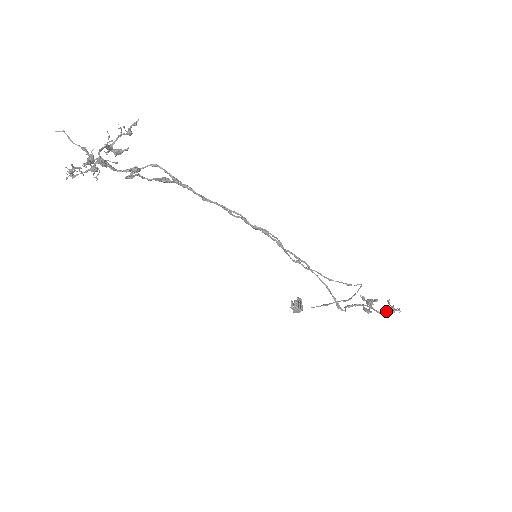
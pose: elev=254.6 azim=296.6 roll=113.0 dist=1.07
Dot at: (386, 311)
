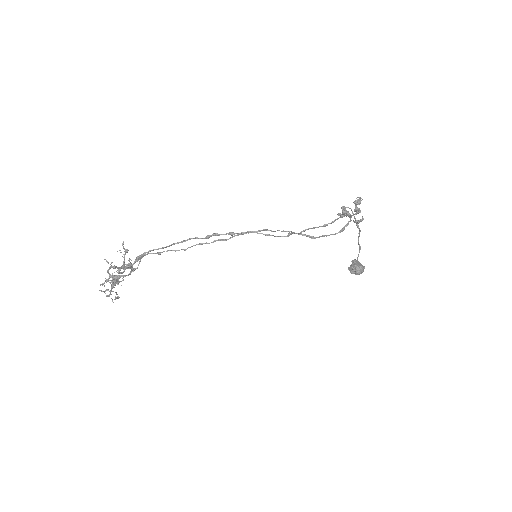
Dot at: occluded
